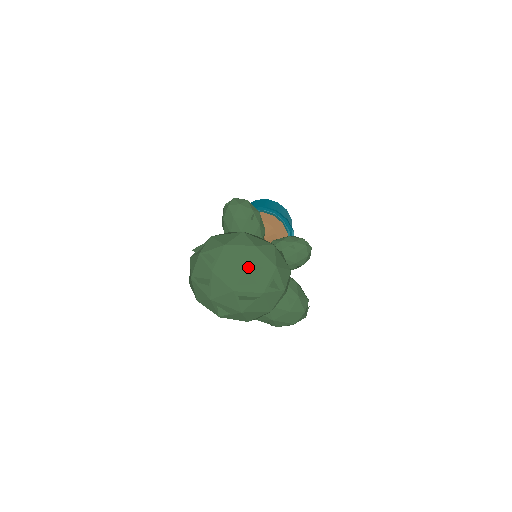
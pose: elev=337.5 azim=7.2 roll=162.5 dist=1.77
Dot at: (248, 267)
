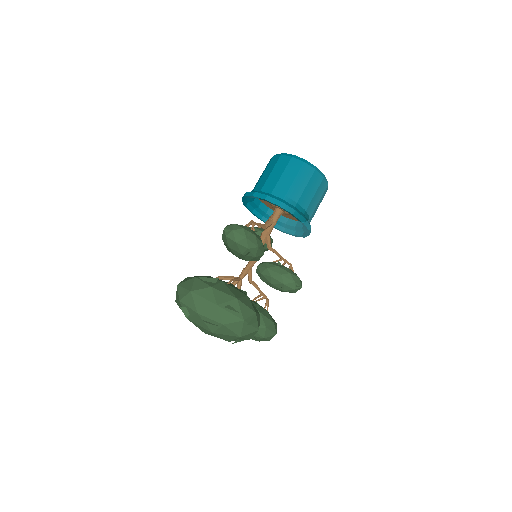
Dot at: (215, 333)
